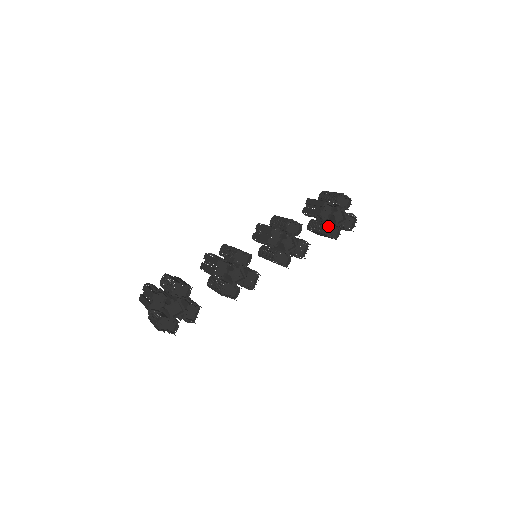
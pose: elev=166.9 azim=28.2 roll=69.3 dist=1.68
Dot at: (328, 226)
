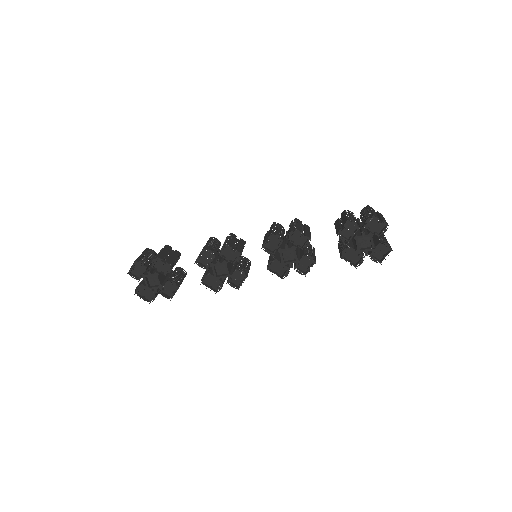
Dot at: (347, 249)
